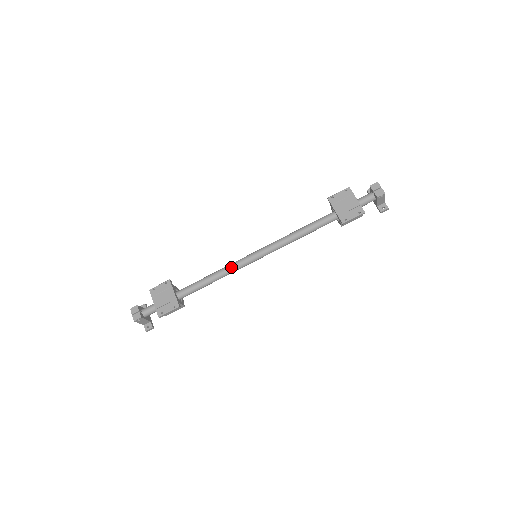
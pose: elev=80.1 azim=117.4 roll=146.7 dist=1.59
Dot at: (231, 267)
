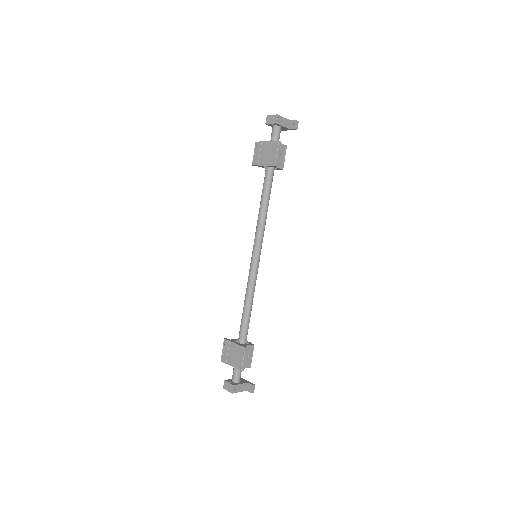
Dot at: (249, 282)
